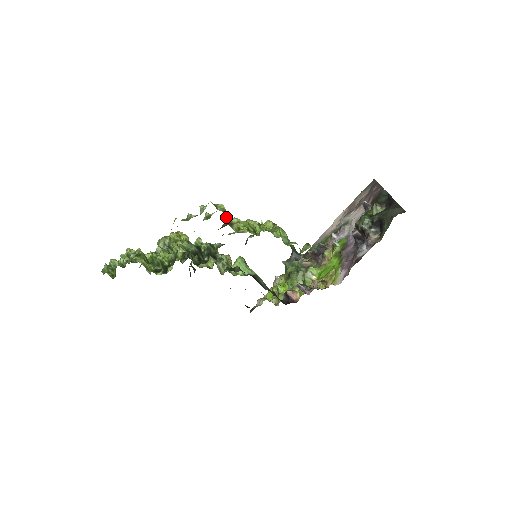
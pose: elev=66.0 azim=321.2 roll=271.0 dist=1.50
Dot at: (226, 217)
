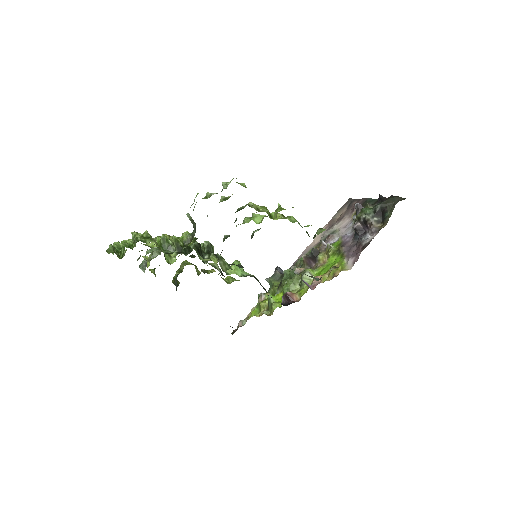
Dot at: occluded
